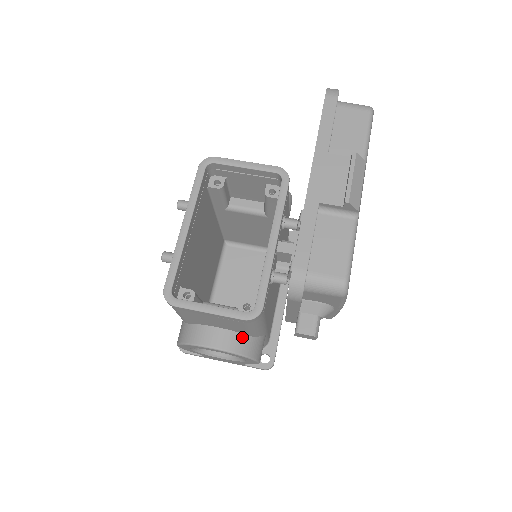
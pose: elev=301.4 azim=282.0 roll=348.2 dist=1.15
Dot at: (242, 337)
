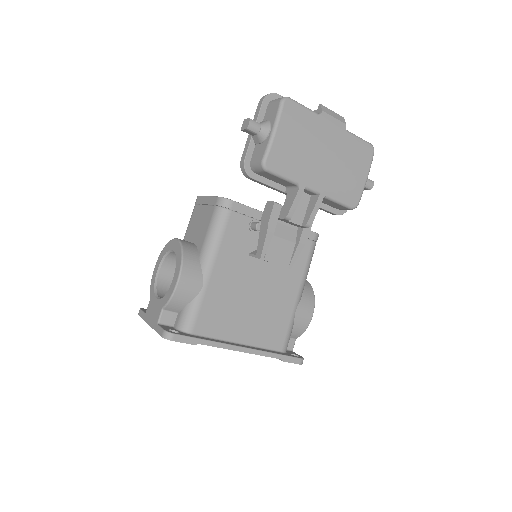
Dot at: (196, 251)
